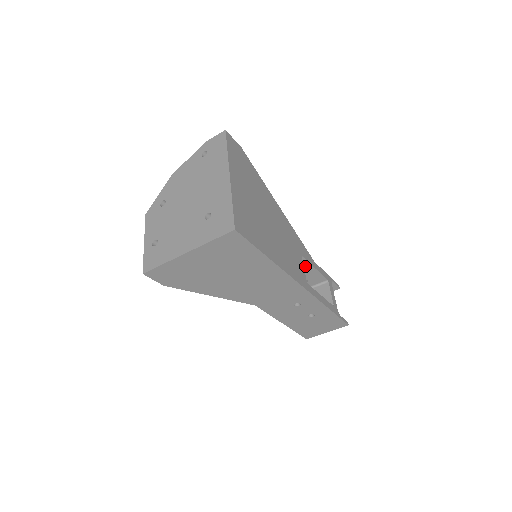
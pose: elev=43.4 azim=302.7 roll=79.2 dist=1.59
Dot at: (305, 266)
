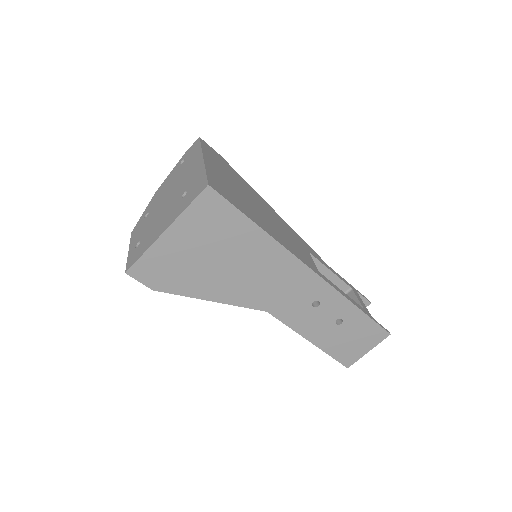
Dot at: (318, 269)
